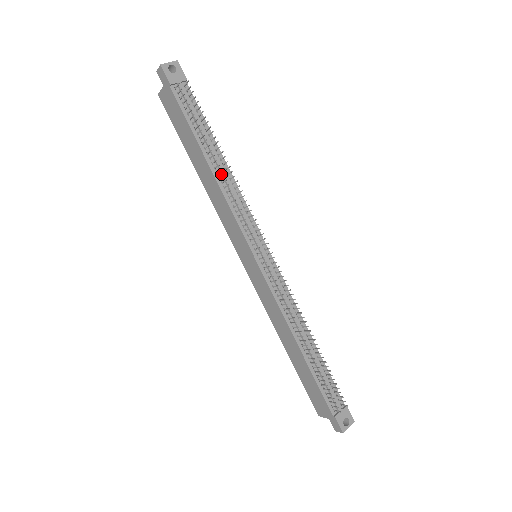
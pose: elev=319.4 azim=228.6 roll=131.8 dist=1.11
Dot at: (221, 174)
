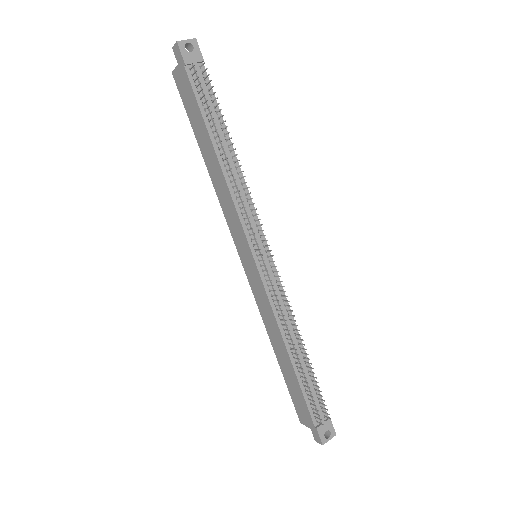
Dot at: (229, 167)
